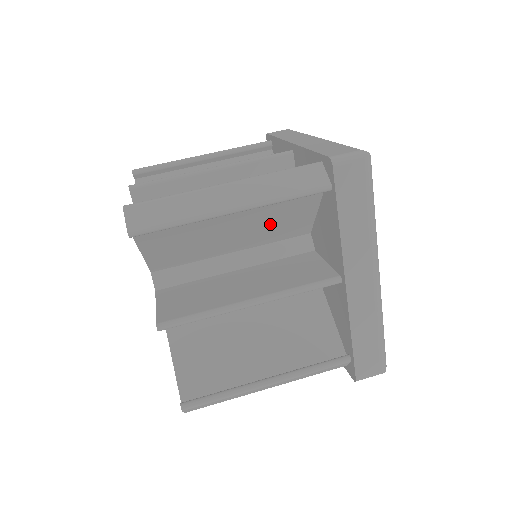
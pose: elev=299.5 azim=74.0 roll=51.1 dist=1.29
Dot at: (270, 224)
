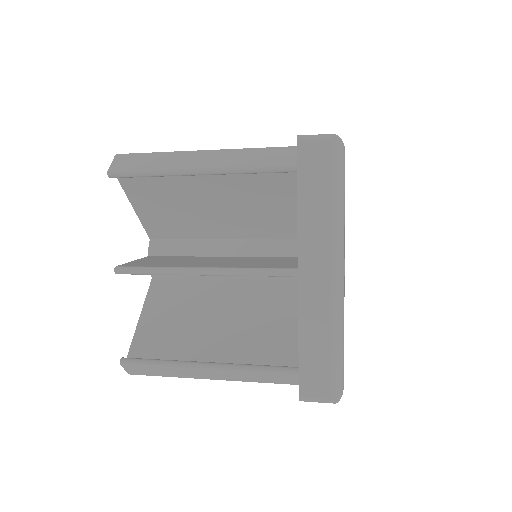
Dot at: (254, 210)
